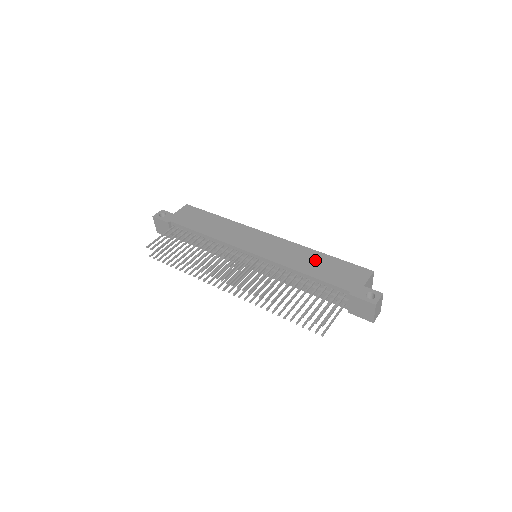
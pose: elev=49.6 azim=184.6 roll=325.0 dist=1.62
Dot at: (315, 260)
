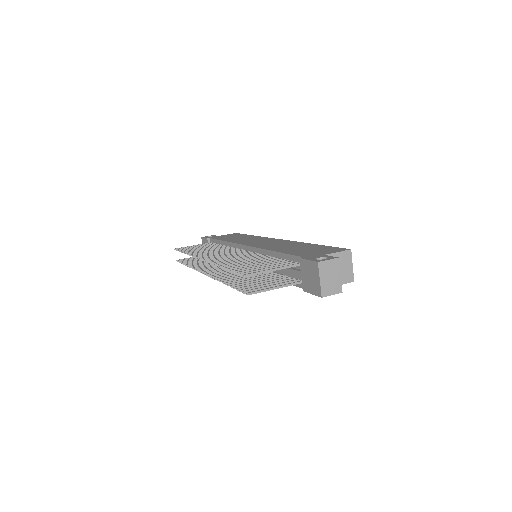
Dot at: (298, 246)
